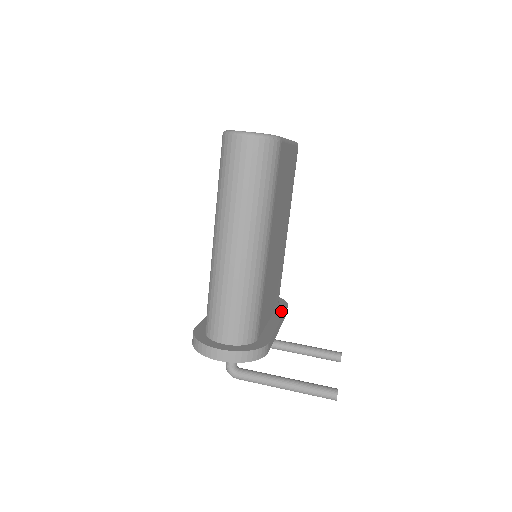
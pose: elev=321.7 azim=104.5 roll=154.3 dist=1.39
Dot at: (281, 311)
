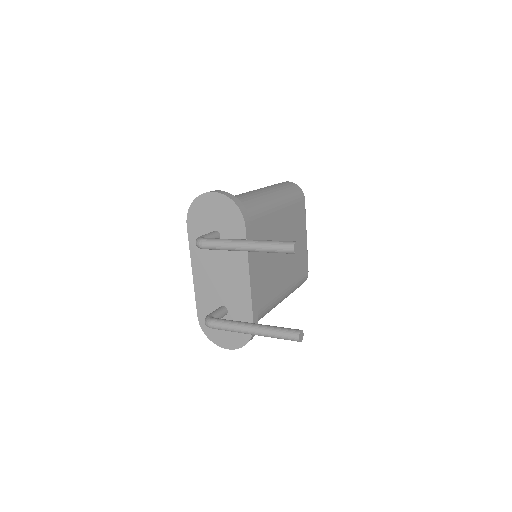
Dot at: occluded
